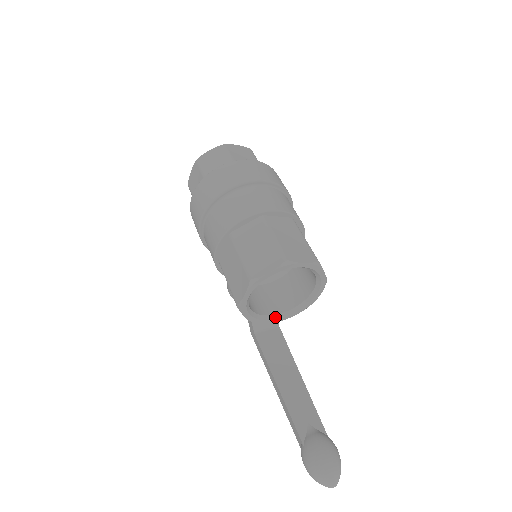
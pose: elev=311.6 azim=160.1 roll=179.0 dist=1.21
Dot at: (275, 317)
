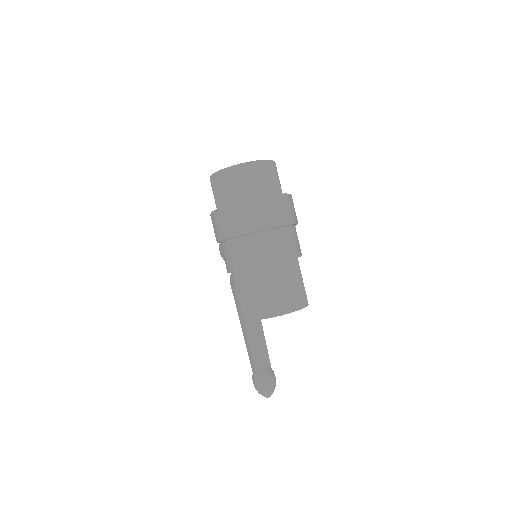
Dot at: occluded
